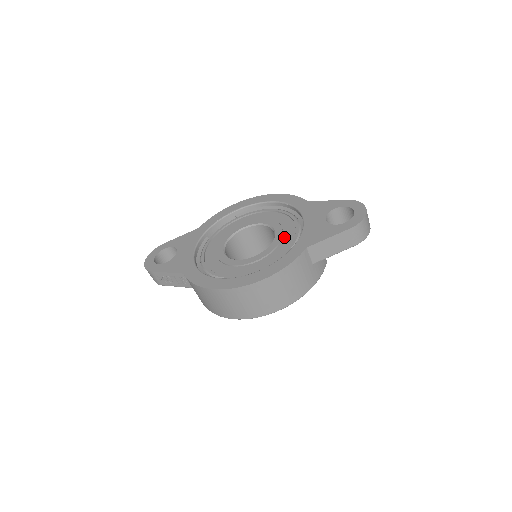
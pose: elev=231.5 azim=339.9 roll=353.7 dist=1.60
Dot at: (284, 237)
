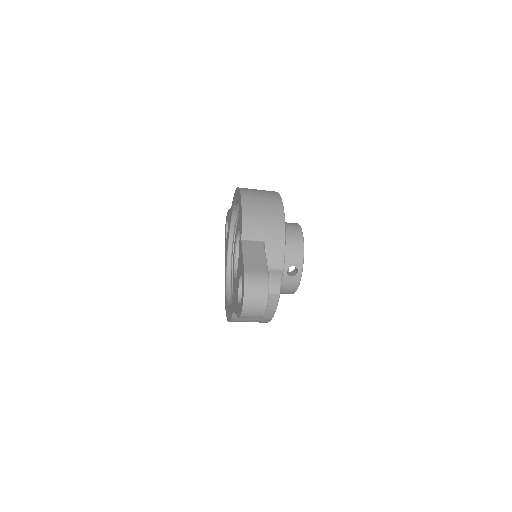
Dot at: occluded
